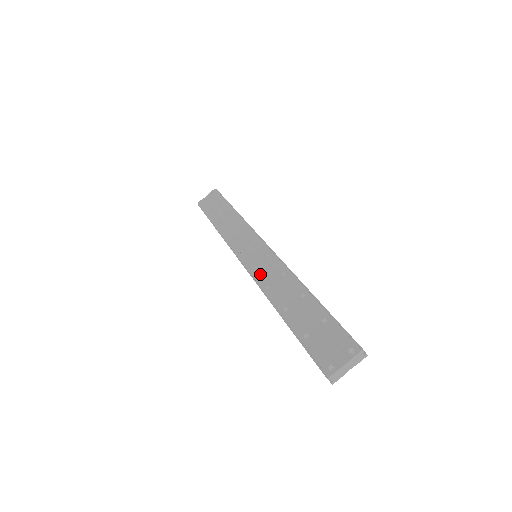
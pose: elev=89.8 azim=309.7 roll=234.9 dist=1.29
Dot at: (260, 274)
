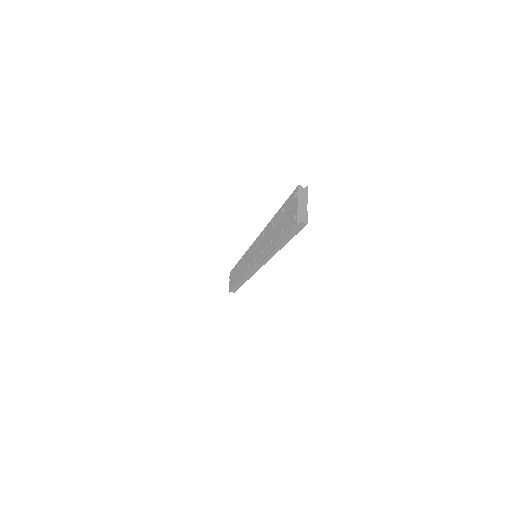
Dot at: (258, 255)
